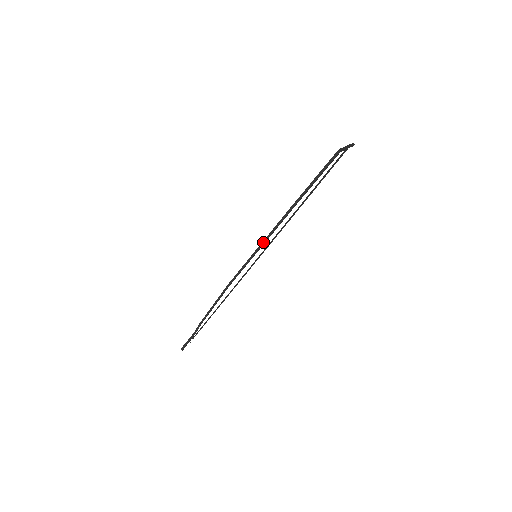
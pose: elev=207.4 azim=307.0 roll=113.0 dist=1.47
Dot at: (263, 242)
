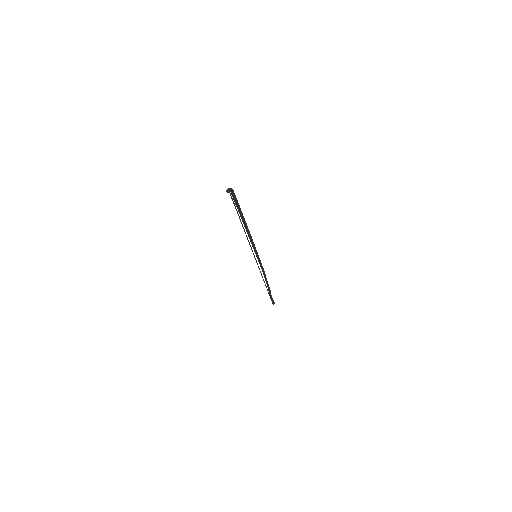
Dot at: (253, 247)
